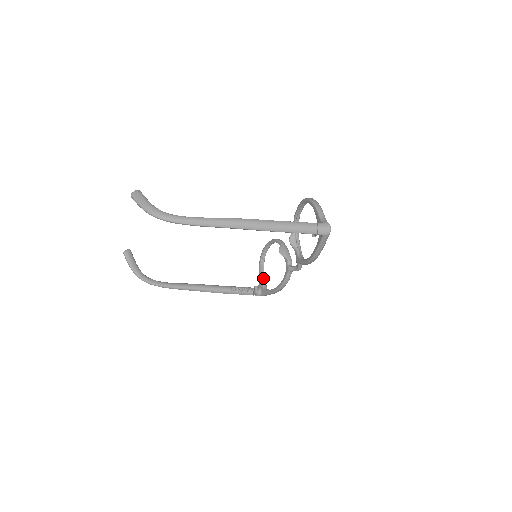
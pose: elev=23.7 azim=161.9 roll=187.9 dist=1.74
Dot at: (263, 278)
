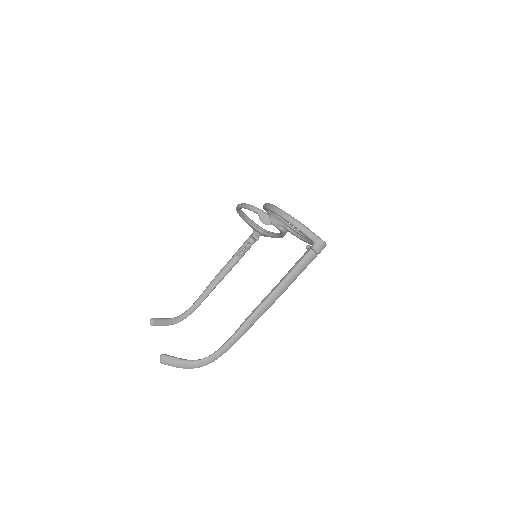
Dot at: (252, 224)
